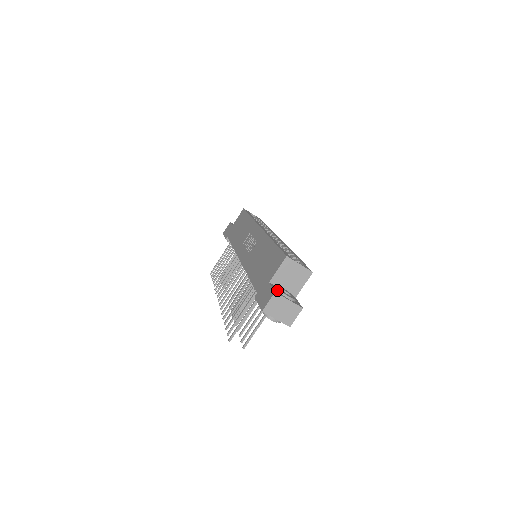
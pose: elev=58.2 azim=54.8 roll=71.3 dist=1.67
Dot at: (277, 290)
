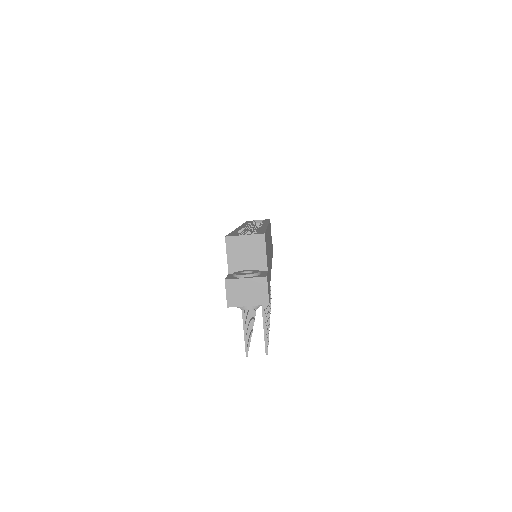
Dot at: (233, 276)
